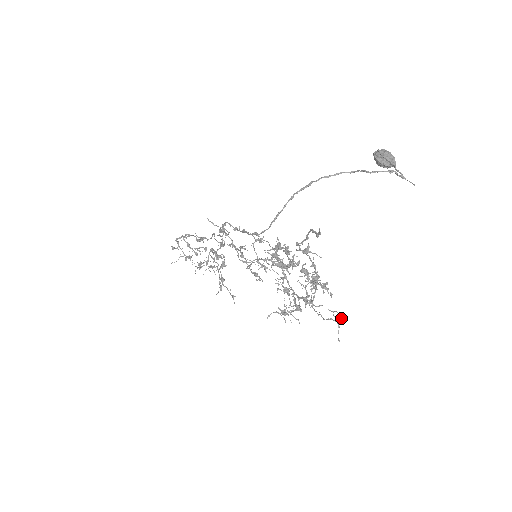
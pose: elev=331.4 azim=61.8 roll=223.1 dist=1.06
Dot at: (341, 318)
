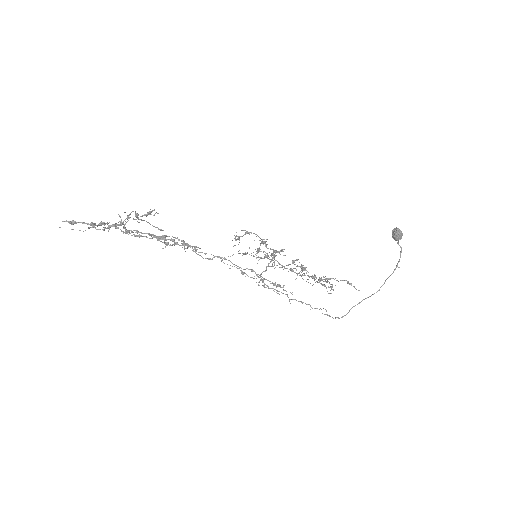
Dot at: occluded
